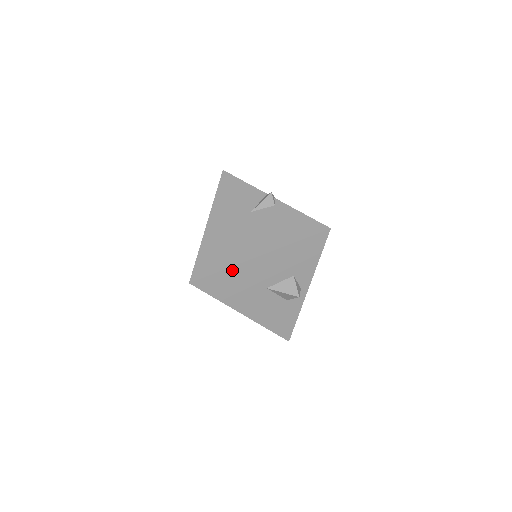
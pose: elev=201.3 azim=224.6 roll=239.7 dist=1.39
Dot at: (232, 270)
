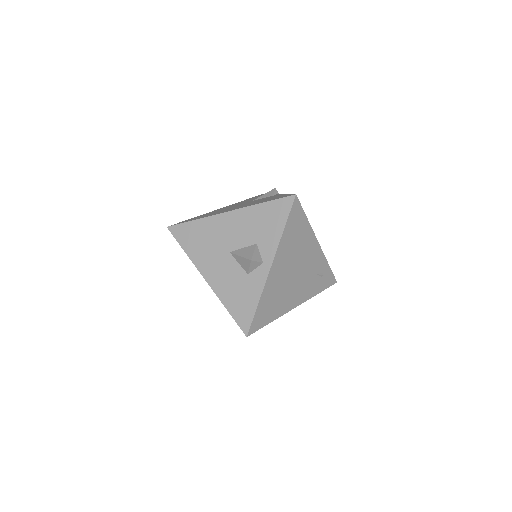
Dot at: (202, 222)
